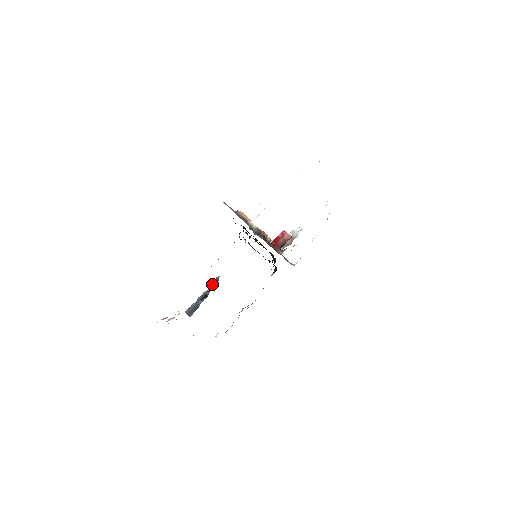
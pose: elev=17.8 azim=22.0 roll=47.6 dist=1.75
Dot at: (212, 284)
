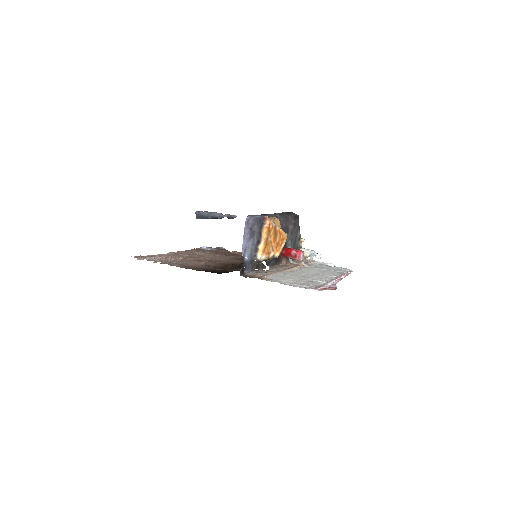
Dot at: (227, 217)
